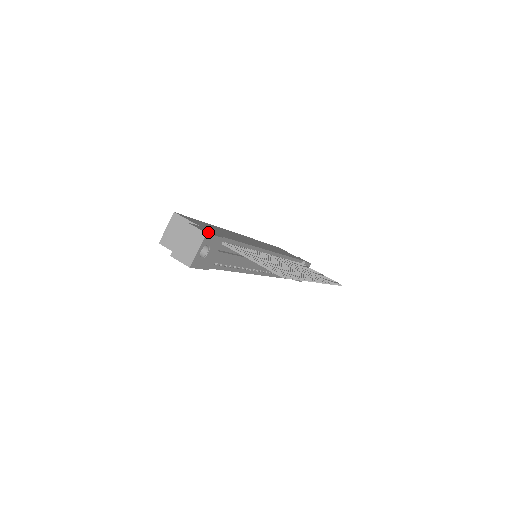
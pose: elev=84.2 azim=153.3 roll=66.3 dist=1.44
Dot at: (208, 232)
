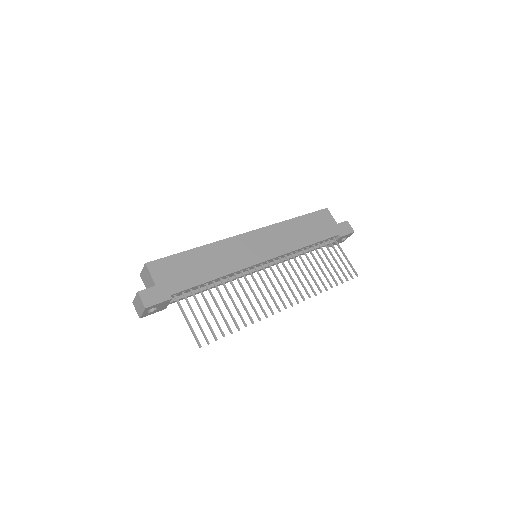
Dot at: (153, 301)
